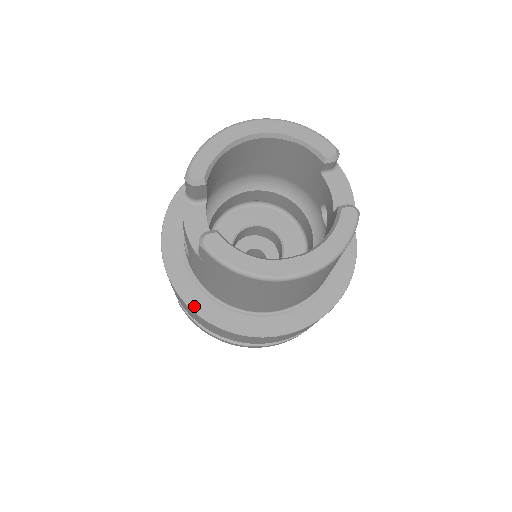
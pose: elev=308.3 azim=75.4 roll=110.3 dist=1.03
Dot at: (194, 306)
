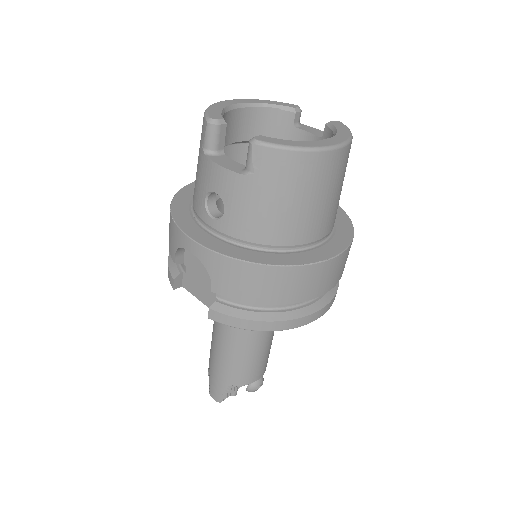
Dot at: (247, 259)
